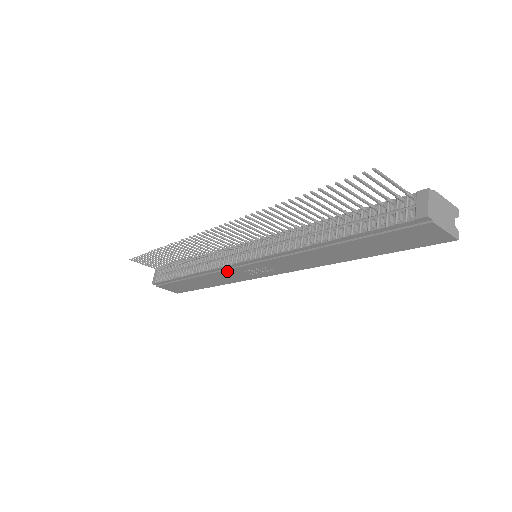
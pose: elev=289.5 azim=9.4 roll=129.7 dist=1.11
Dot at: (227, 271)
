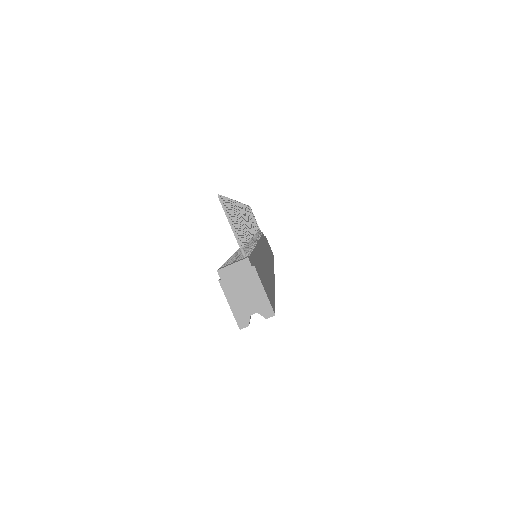
Dot at: occluded
